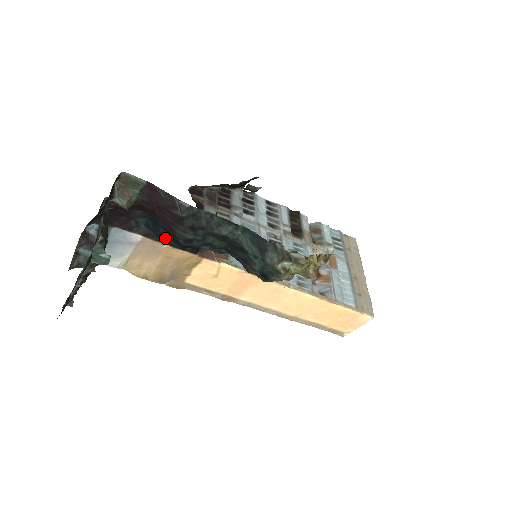
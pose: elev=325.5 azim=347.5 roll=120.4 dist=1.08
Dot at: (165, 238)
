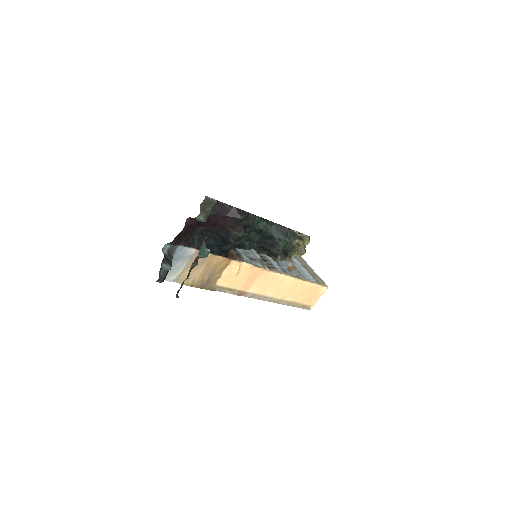
Dot at: (211, 247)
